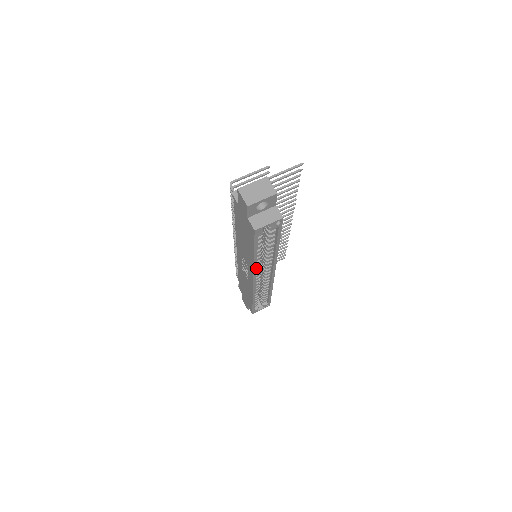
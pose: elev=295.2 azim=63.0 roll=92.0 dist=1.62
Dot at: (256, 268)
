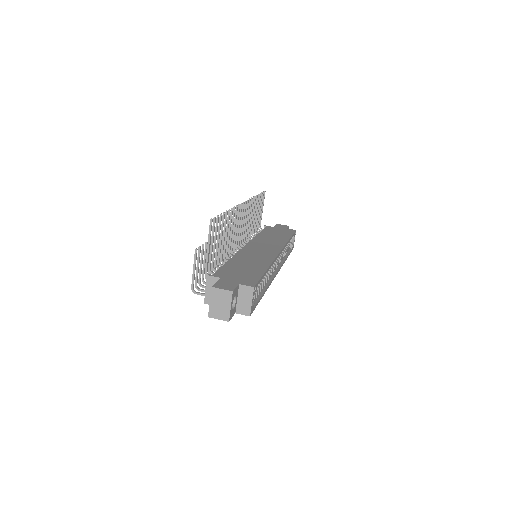
Dot at: (270, 282)
